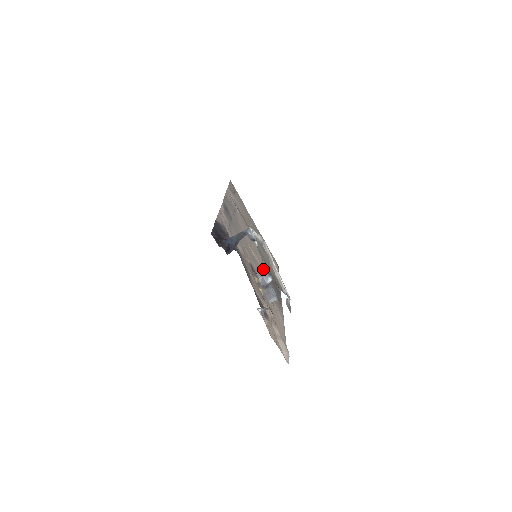
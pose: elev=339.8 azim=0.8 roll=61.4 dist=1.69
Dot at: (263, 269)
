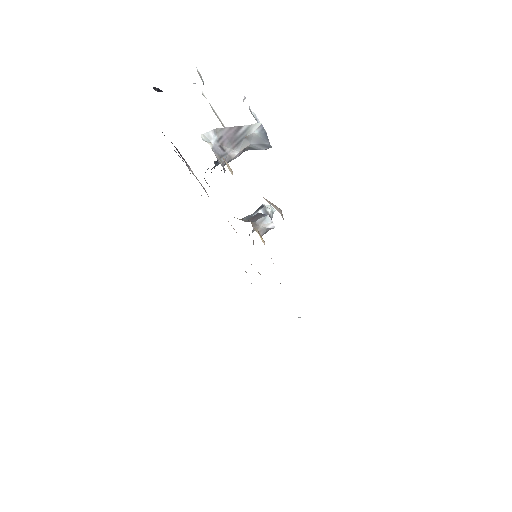
Dot at: occluded
